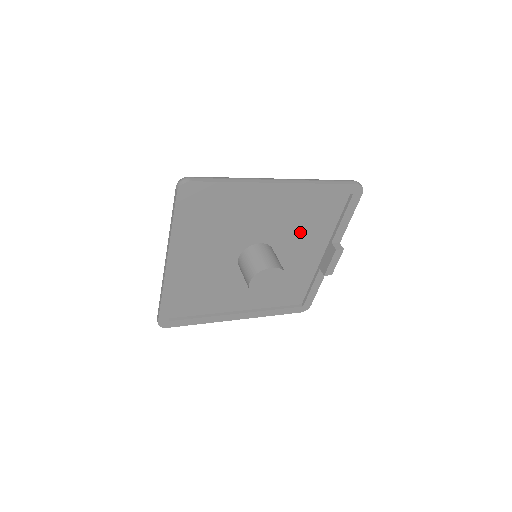
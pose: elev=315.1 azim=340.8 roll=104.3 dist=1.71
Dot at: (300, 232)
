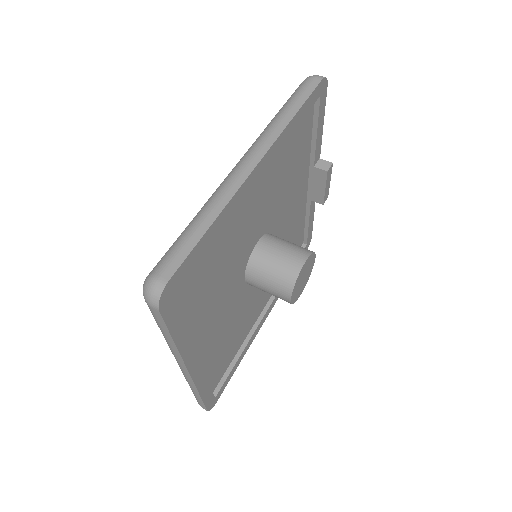
Dot at: (285, 189)
